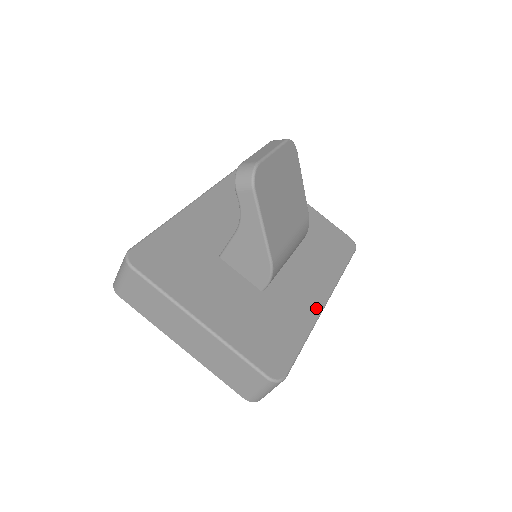
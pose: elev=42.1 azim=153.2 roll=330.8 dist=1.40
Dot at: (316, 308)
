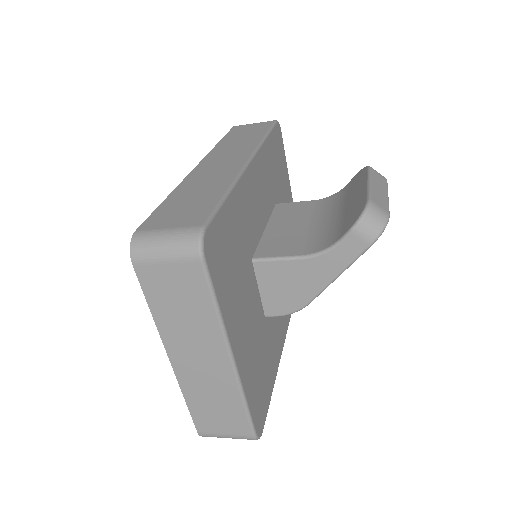
Dot at: (283, 342)
